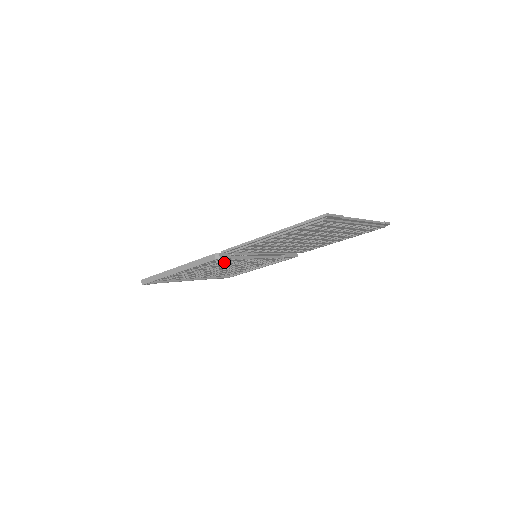
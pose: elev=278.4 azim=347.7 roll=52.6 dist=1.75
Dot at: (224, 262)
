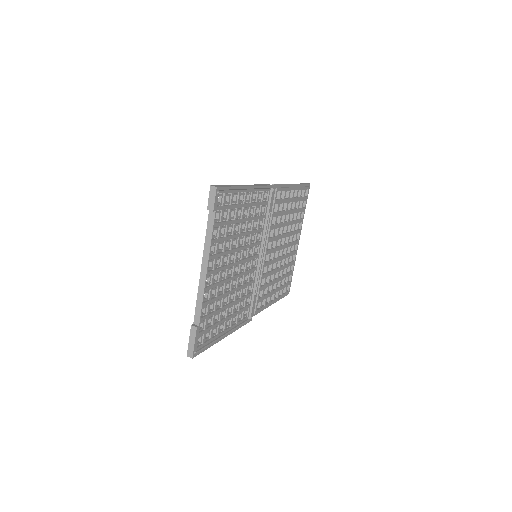
Dot at: (252, 230)
